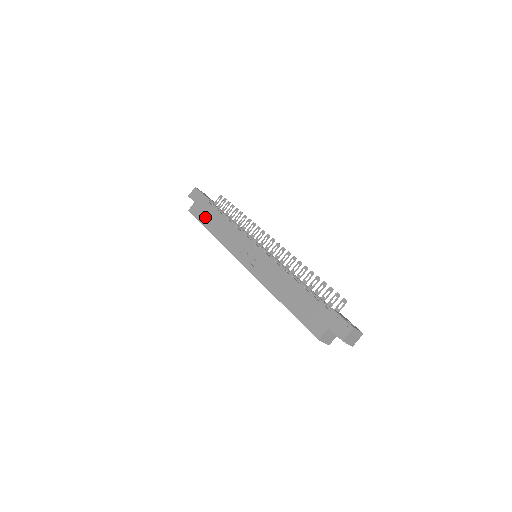
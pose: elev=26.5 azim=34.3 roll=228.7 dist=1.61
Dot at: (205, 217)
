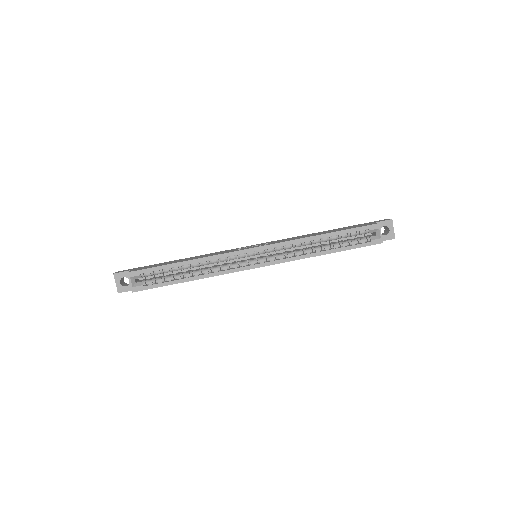
Dot at: (164, 264)
